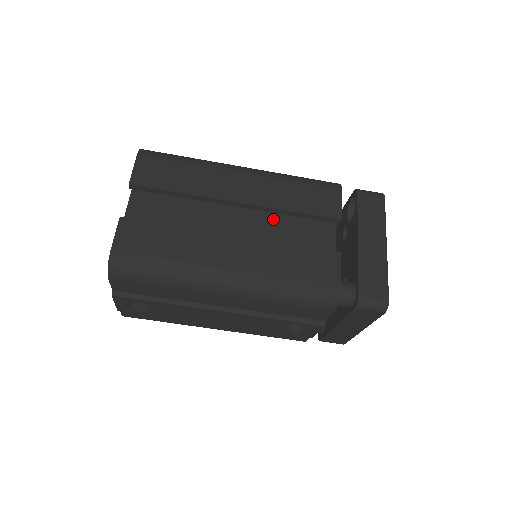
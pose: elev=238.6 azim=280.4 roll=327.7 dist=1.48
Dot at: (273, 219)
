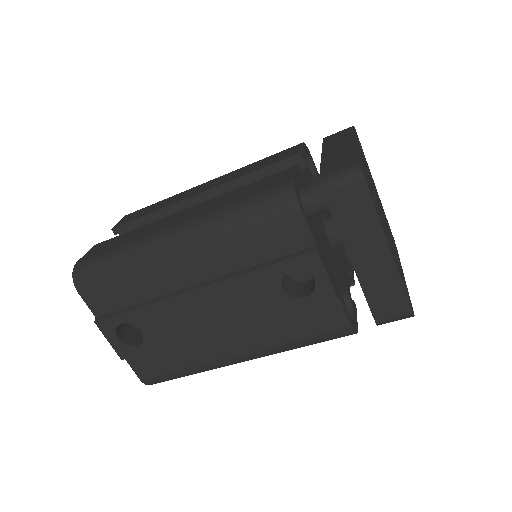
Dot at: occluded
